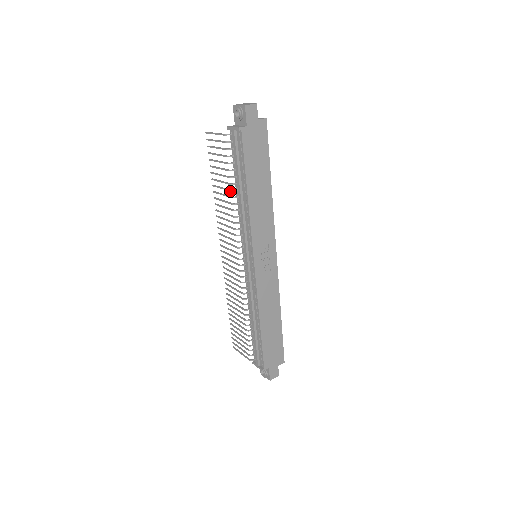
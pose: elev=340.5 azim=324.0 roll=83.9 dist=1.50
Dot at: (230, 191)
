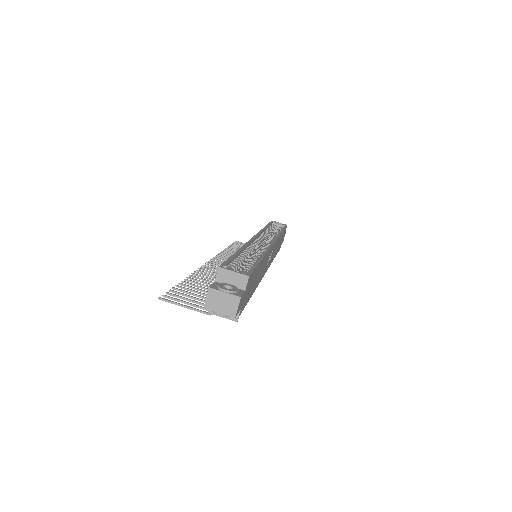
Dot at: occluded
